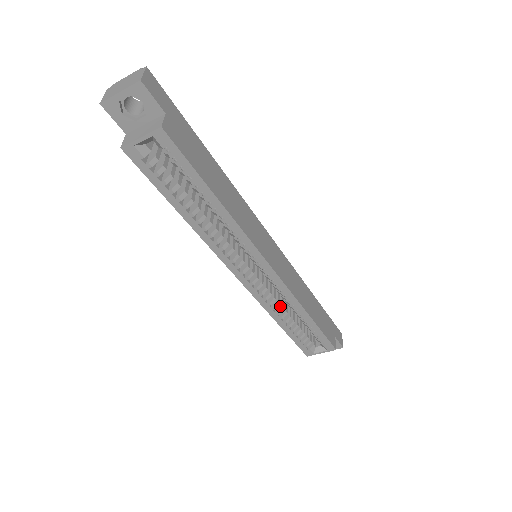
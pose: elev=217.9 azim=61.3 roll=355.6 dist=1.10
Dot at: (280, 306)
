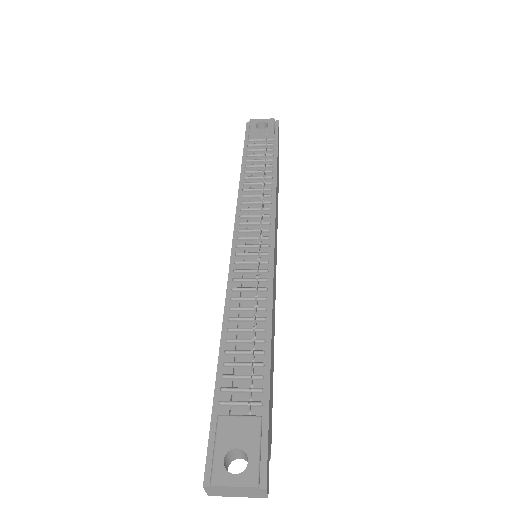
Dot at: occluded
